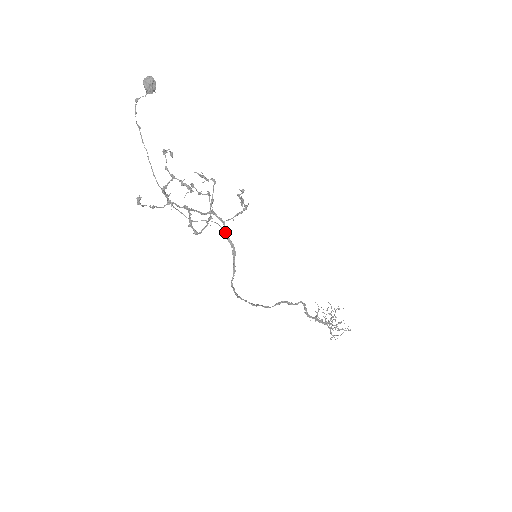
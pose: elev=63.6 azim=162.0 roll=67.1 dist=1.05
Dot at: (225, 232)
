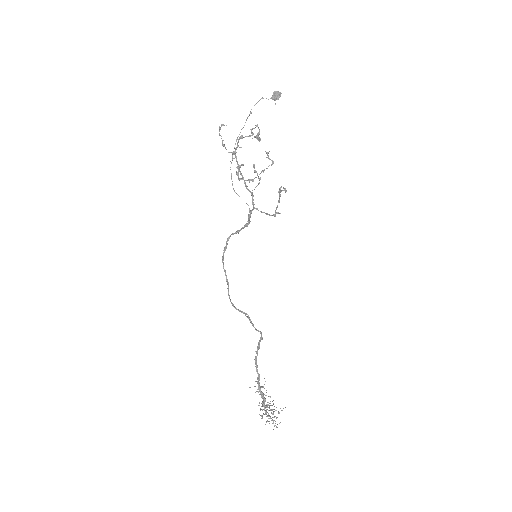
Dot at: (250, 212)
